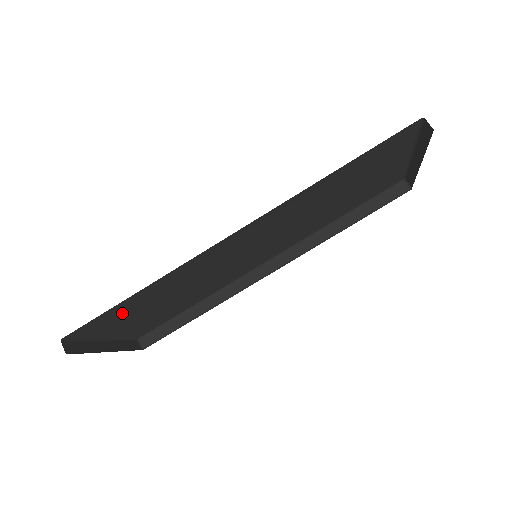
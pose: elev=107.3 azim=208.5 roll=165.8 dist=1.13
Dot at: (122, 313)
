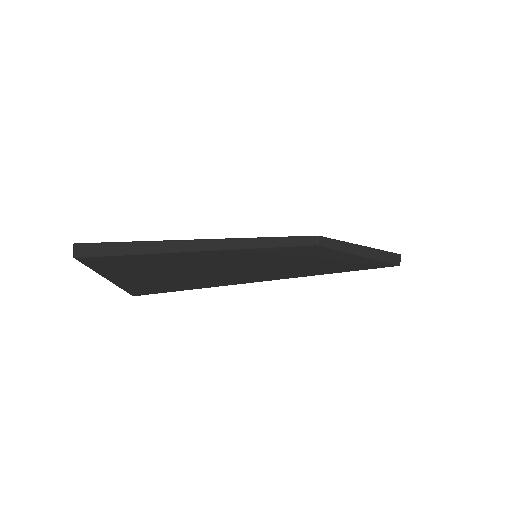
Dot at: occluded
